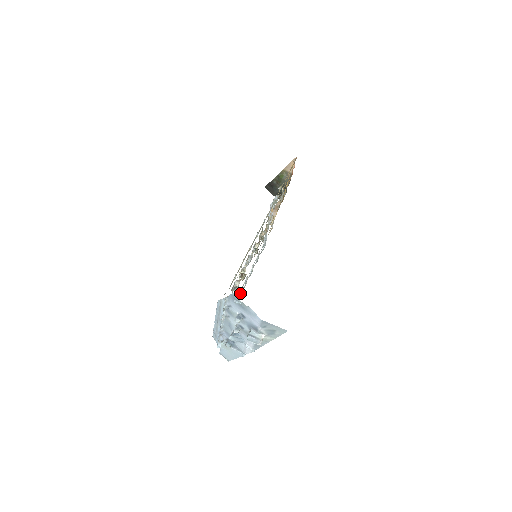
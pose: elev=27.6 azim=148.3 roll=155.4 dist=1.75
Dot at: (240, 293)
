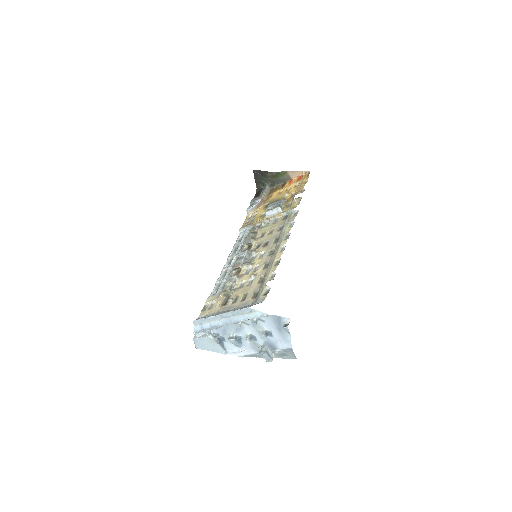
Dot at: occluded
